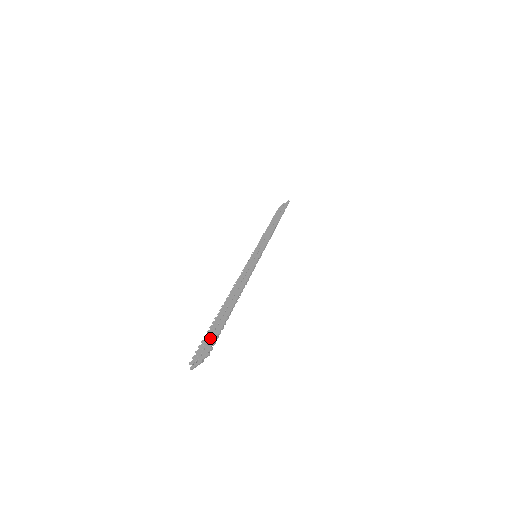
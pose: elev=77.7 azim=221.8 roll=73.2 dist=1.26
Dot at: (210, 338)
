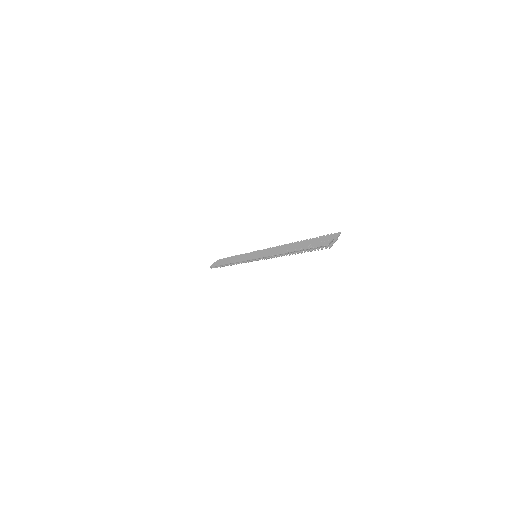
Dot at: (322, 239)
